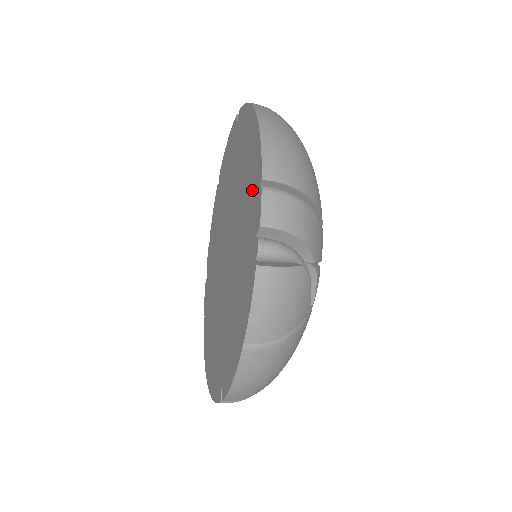
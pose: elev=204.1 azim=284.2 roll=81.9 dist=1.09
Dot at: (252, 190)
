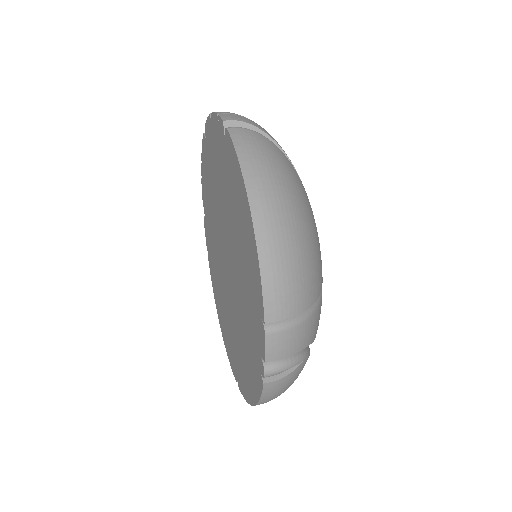
Dot at: (254, 300)
